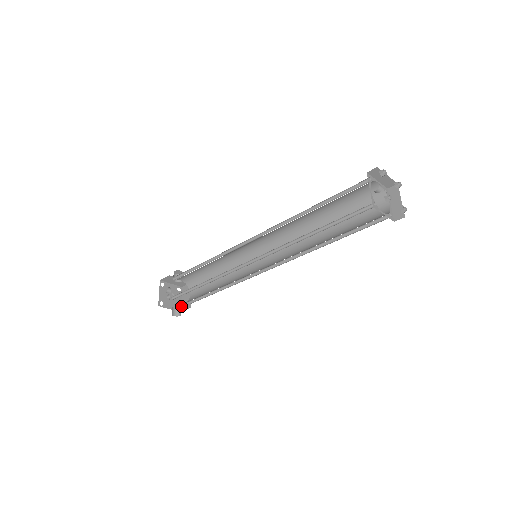
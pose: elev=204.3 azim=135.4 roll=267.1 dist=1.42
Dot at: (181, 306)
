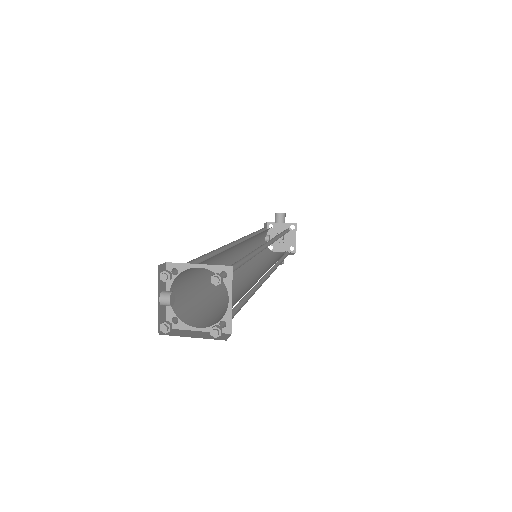
Dot at: (295, 246)
